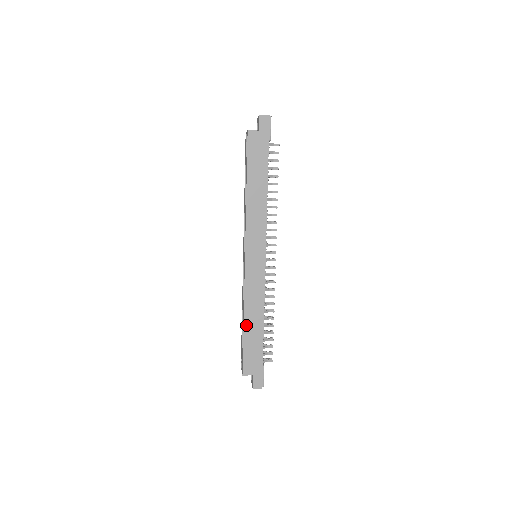
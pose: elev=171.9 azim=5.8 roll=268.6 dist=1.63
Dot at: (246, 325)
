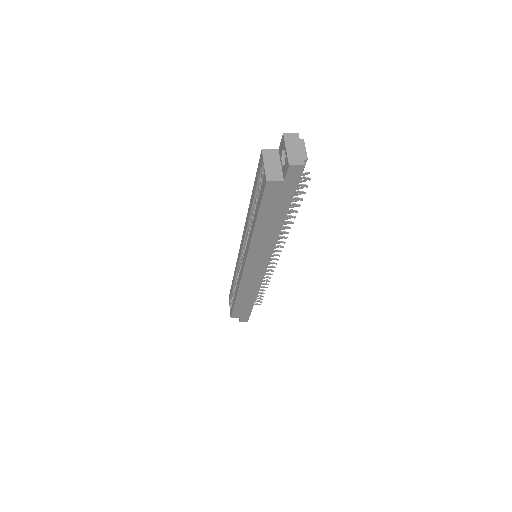
Dot at: (238, 300)
